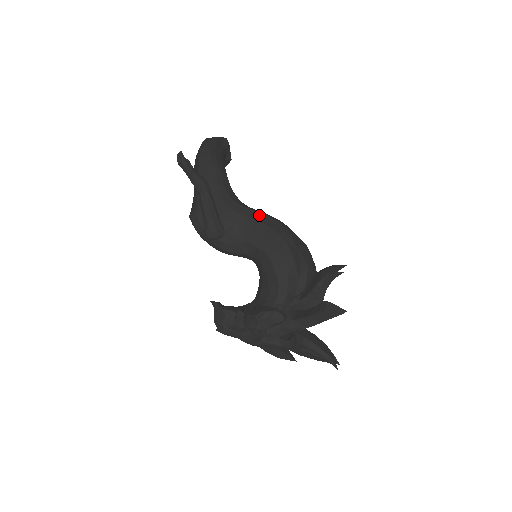
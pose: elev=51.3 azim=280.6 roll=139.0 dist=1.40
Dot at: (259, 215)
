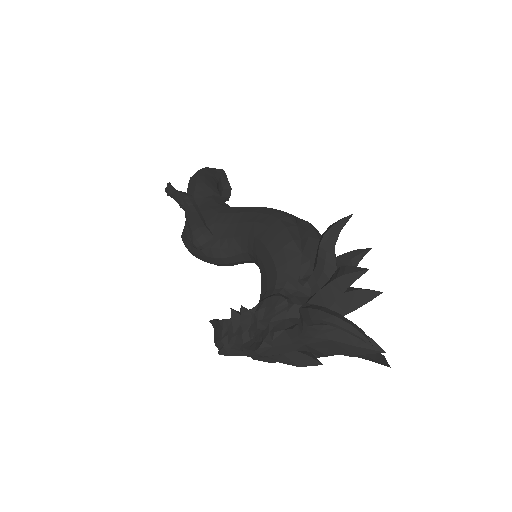
Dot at: (249, 208)
